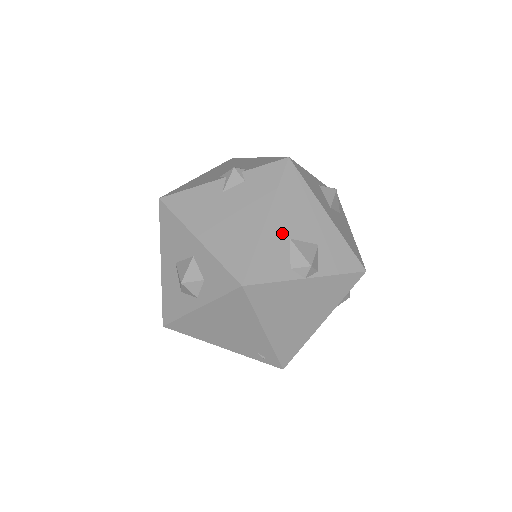
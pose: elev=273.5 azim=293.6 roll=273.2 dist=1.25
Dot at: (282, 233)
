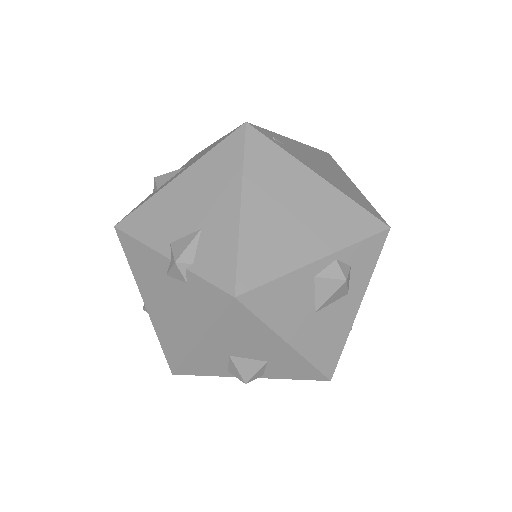
Dot at: (219, 352)
